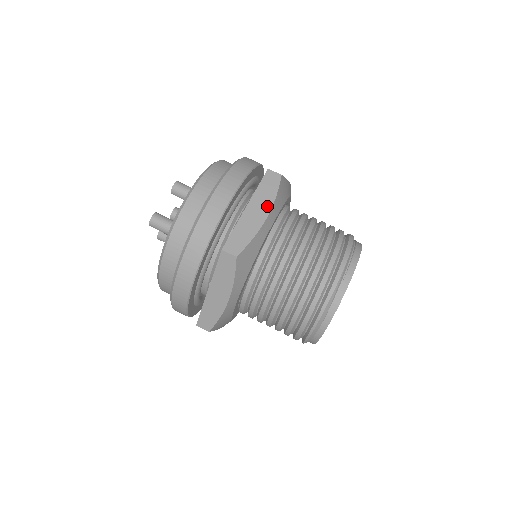
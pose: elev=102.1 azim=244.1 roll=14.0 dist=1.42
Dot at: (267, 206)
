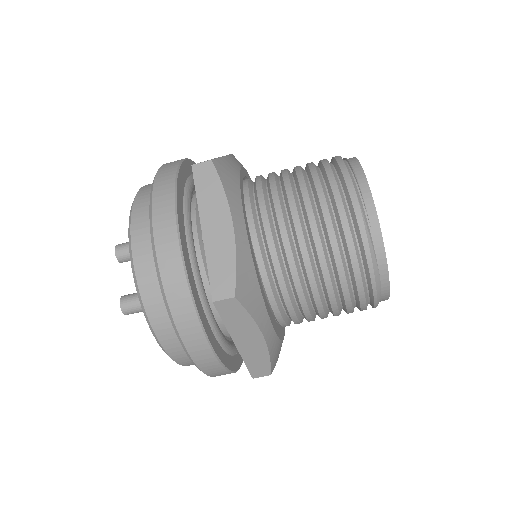
Dot at: (223, 210)
